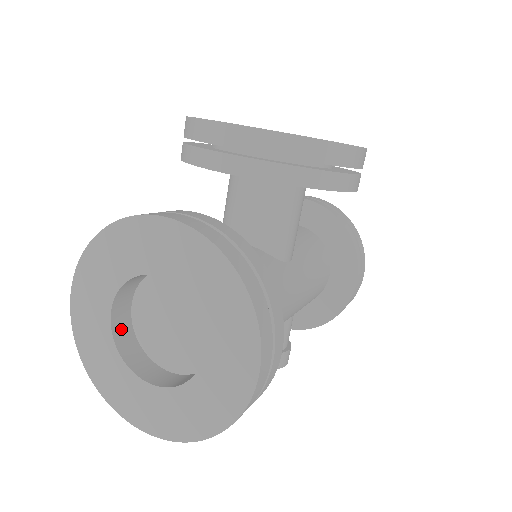
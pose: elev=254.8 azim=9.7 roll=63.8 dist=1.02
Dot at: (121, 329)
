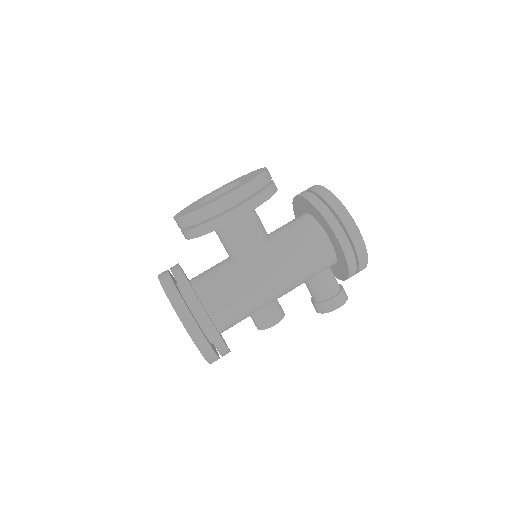
Dot at: occluded
